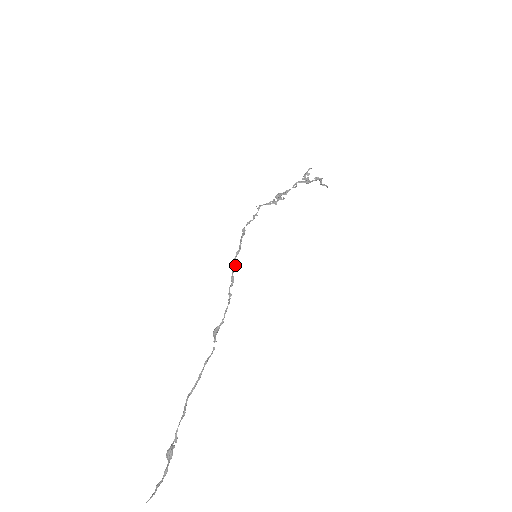
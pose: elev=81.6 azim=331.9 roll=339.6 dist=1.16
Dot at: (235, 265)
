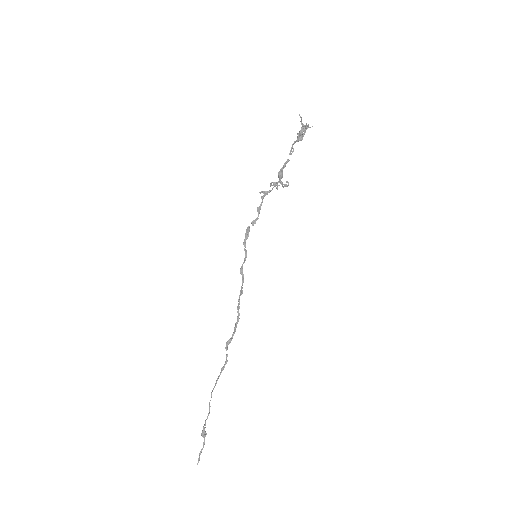
Dot at: occluded
